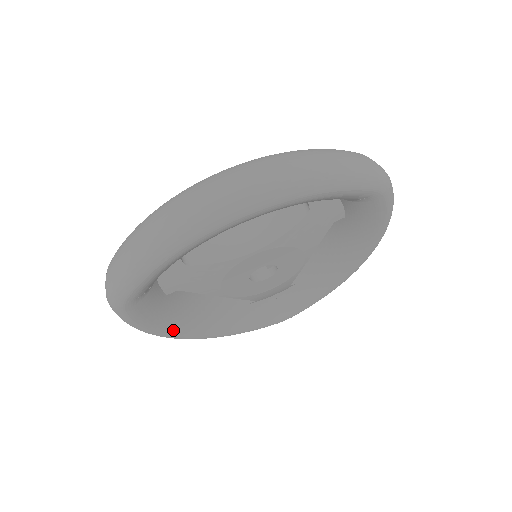
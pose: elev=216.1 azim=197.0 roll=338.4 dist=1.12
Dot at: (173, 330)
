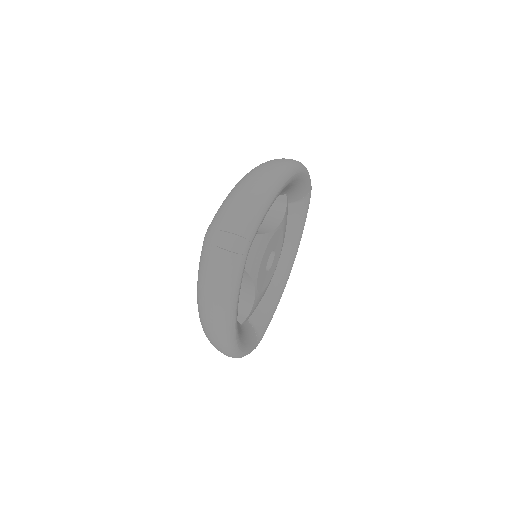
Dot at: occluded
